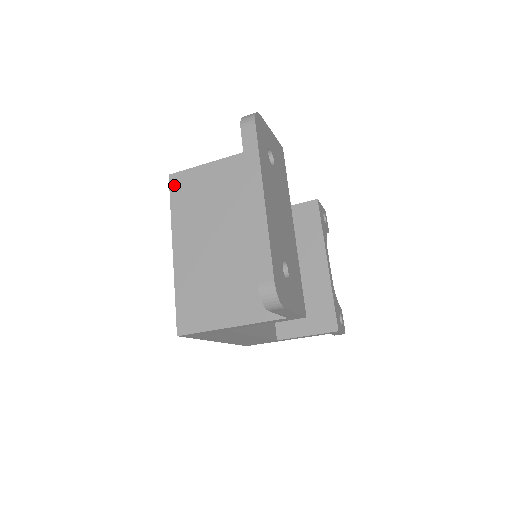
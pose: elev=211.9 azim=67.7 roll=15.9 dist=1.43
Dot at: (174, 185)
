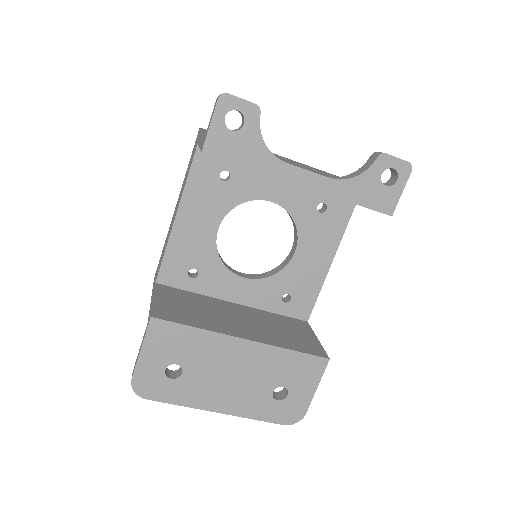
Dot at: occluded
